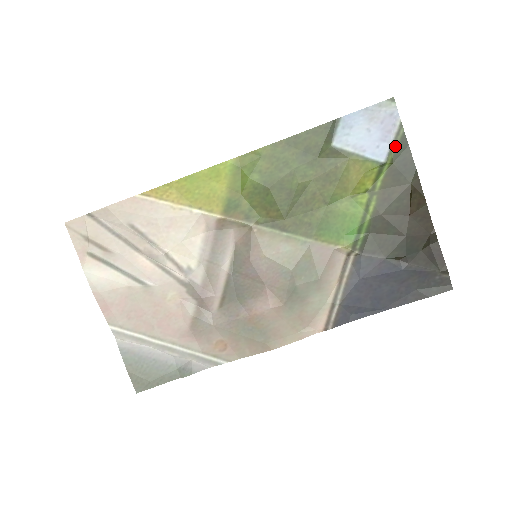
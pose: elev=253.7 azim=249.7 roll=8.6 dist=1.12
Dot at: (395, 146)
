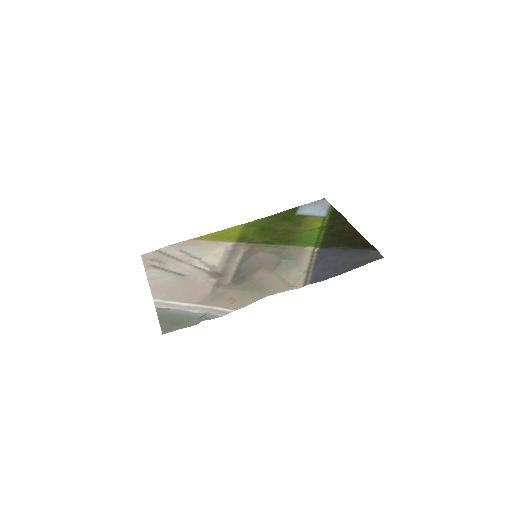
Dot at: (330, 211)
